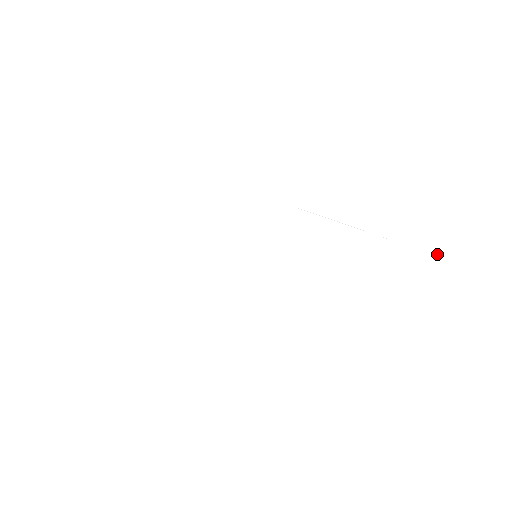
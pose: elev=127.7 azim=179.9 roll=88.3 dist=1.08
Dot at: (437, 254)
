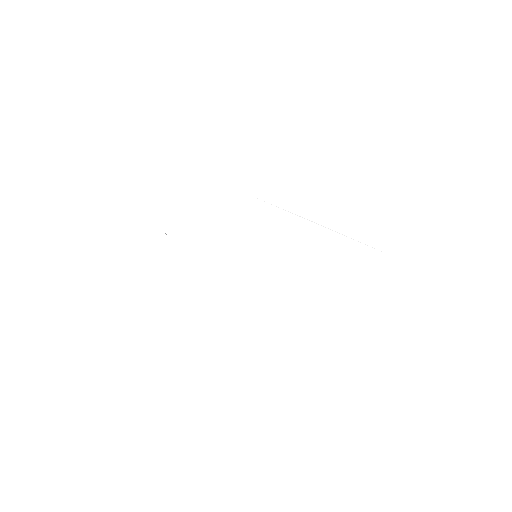
Dot at: (441, 275)
